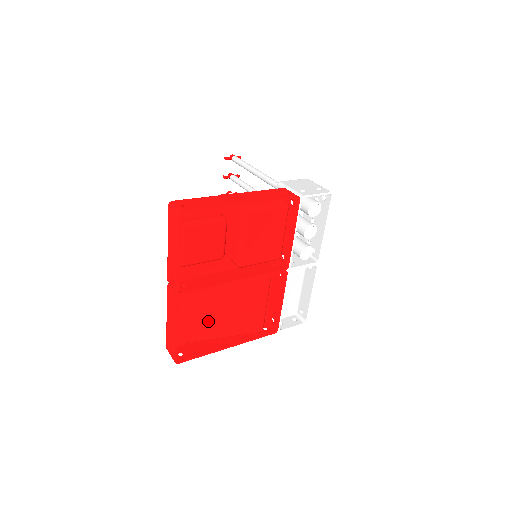
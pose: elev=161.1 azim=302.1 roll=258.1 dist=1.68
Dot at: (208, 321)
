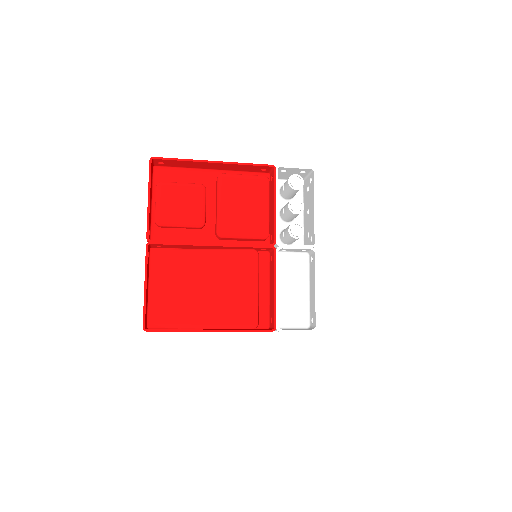
Dot at: (190, 299)
